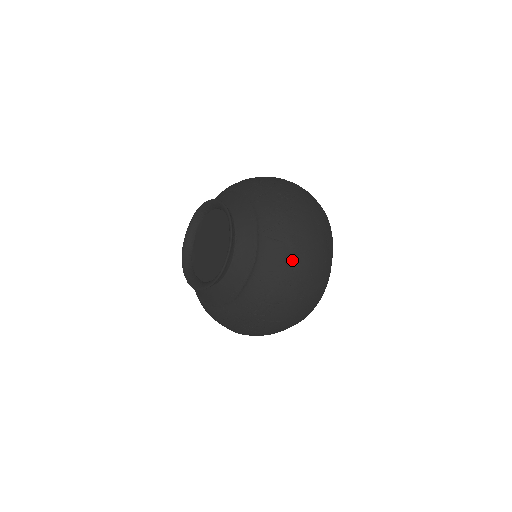
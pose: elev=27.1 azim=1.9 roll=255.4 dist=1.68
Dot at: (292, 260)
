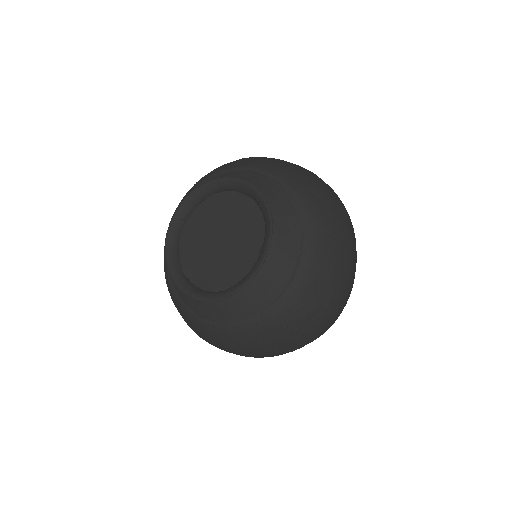
Dot at: (295, 166)
